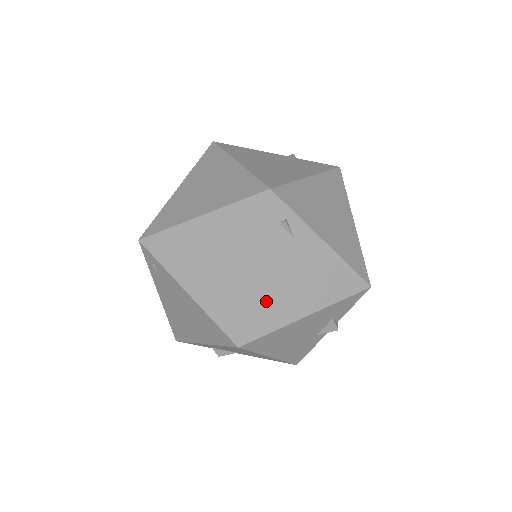
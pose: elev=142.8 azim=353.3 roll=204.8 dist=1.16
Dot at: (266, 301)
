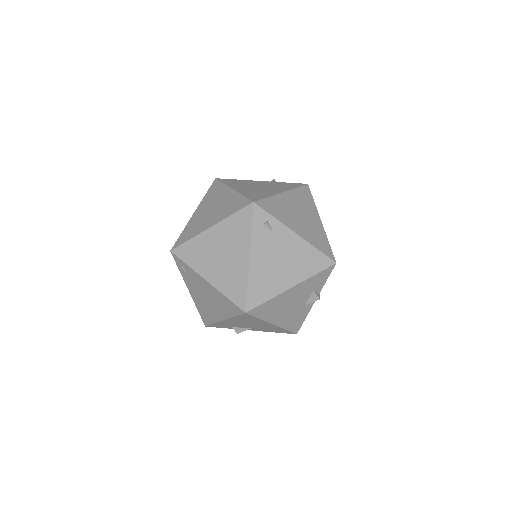
Dot at: (261, 279)
